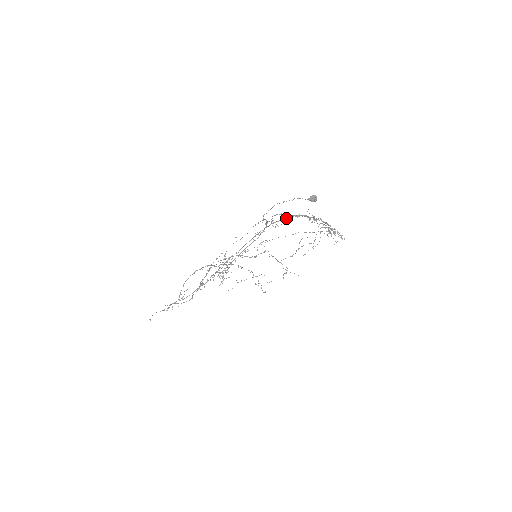
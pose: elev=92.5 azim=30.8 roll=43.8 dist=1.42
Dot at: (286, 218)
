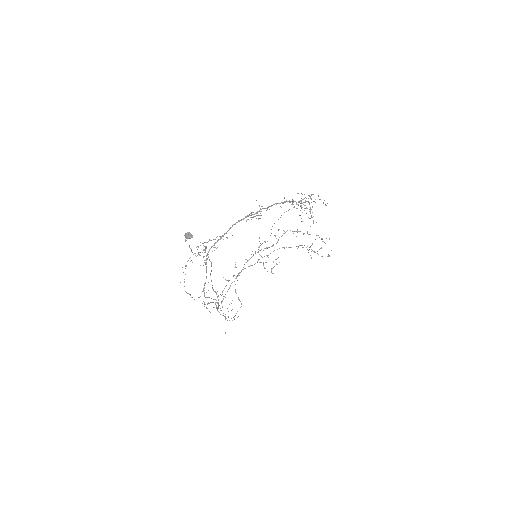
Dot at: occluded
